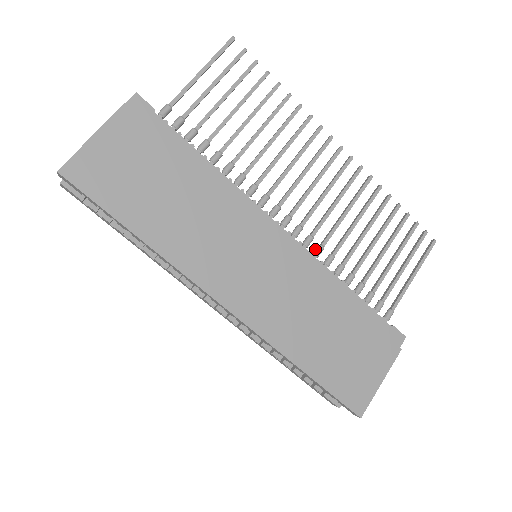
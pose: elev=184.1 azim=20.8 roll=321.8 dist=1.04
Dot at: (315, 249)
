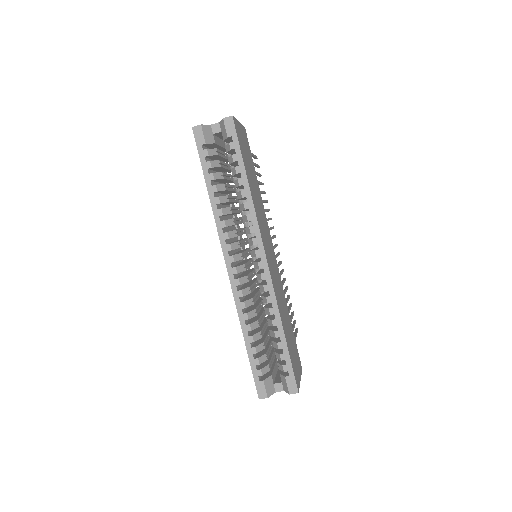
Dot at: occluded
